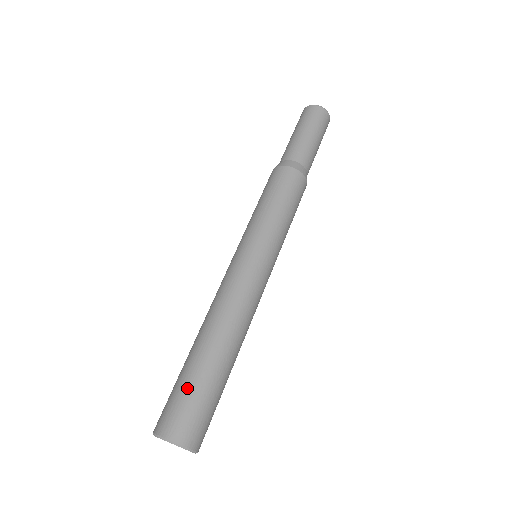
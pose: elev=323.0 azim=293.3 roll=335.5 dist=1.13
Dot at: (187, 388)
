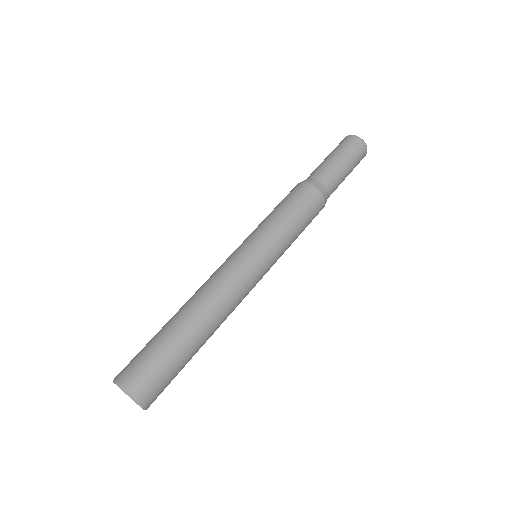
Dot at: (147, 345)
